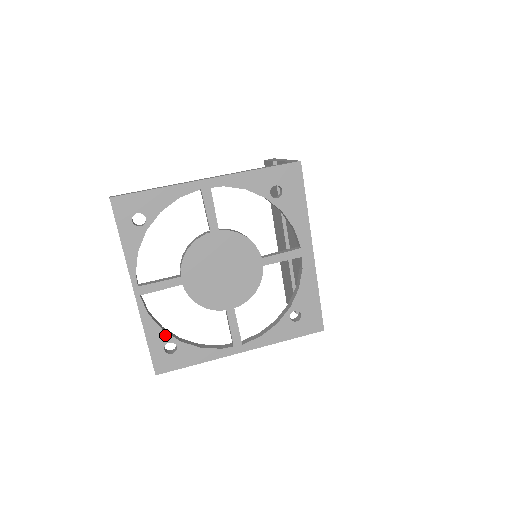
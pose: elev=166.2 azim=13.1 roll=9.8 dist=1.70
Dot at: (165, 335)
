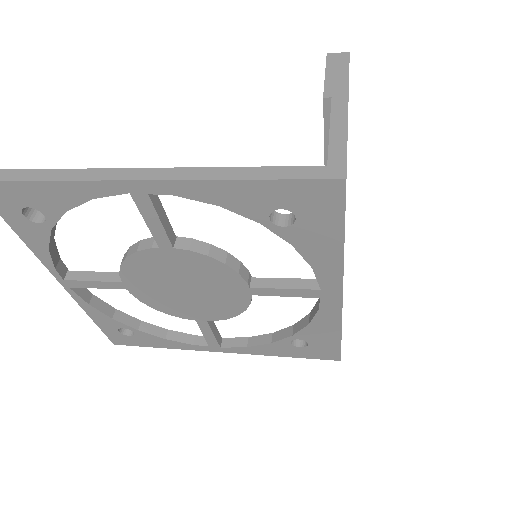
Dot at: (116, 322)
